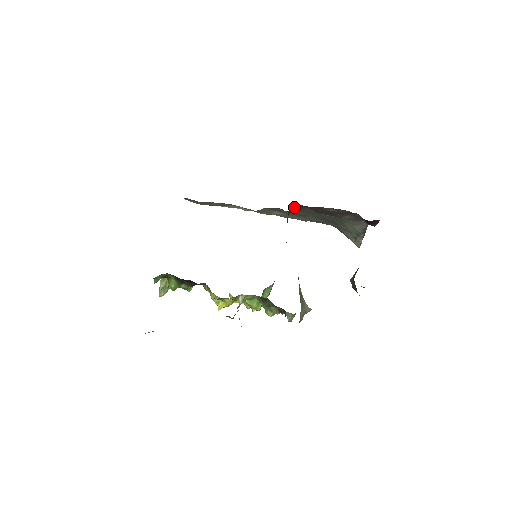
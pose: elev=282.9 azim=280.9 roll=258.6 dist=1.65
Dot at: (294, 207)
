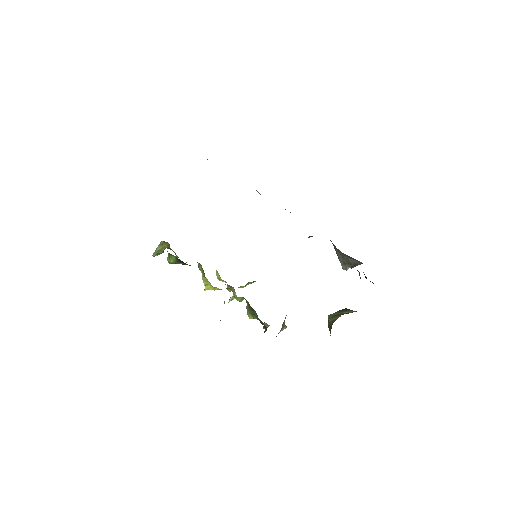
Dot at: (311, 236)
